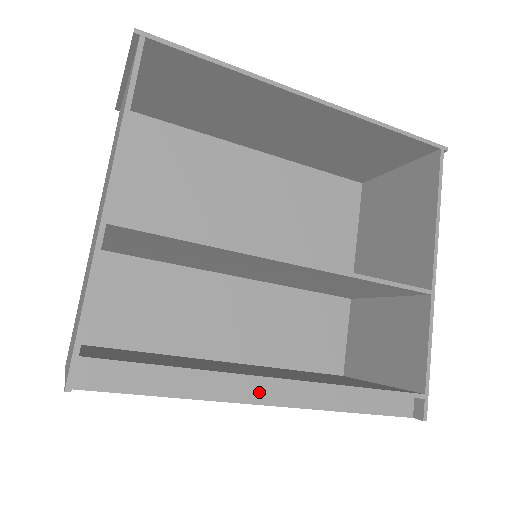
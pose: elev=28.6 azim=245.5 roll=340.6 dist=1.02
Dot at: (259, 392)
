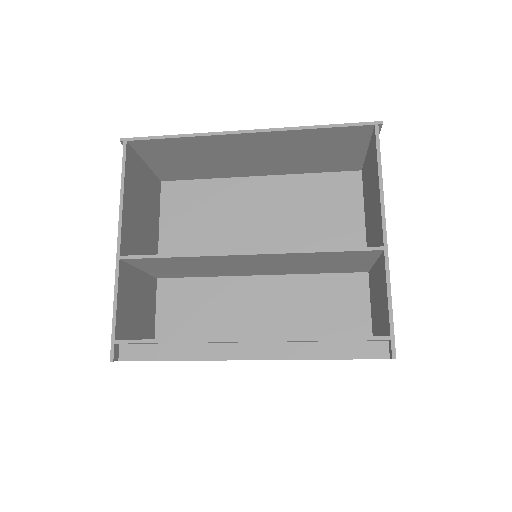
Dot at: (241, 351)
